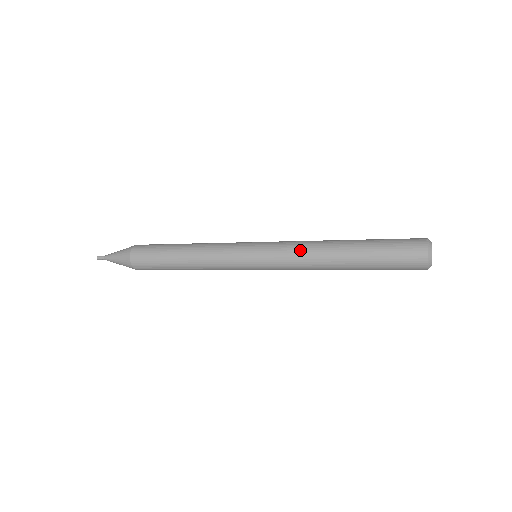
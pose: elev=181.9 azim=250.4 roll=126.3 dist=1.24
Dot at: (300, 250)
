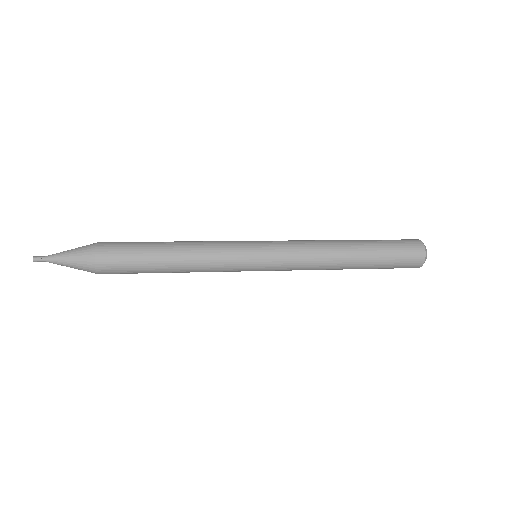
Dot at: (311, 263)
